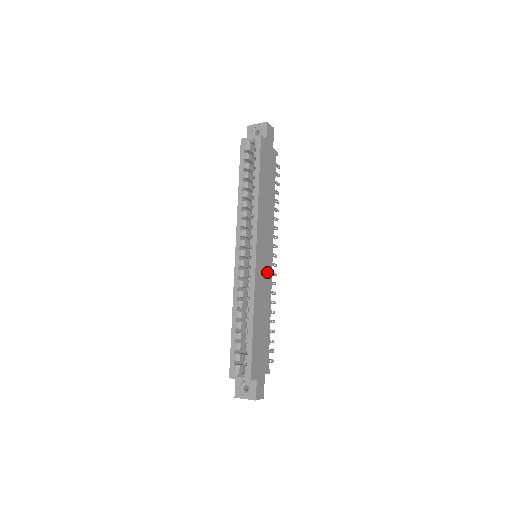
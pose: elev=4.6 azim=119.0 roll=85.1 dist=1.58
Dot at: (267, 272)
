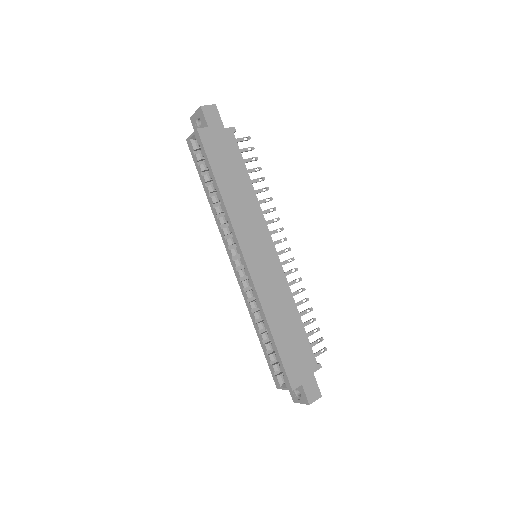
Dot at: (273, 269)
